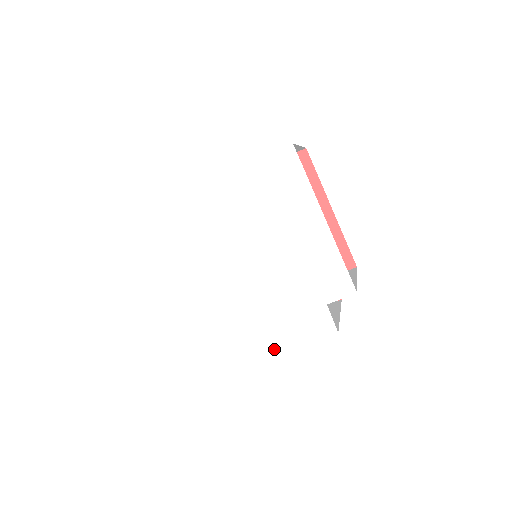
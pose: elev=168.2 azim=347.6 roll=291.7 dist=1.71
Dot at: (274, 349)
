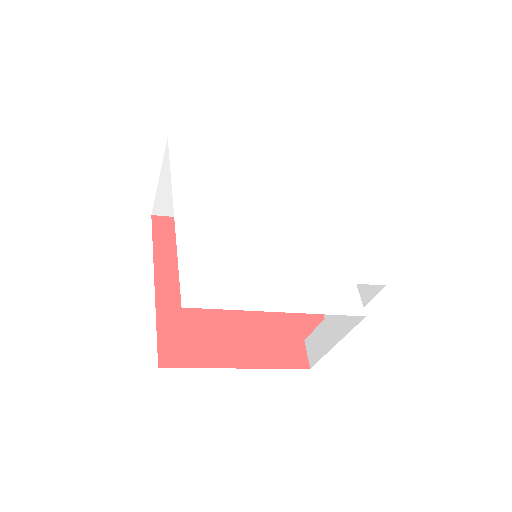
Dot at: (289, 309)
